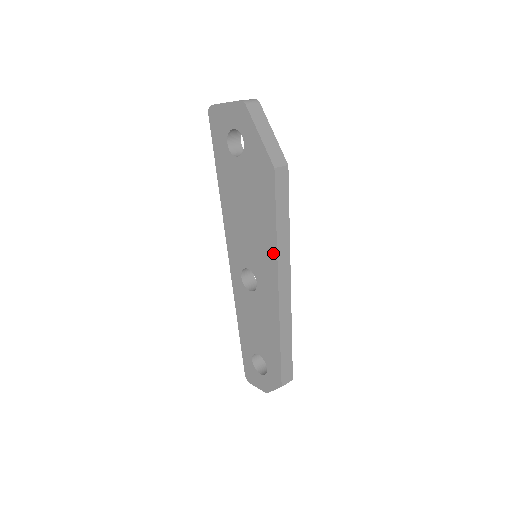
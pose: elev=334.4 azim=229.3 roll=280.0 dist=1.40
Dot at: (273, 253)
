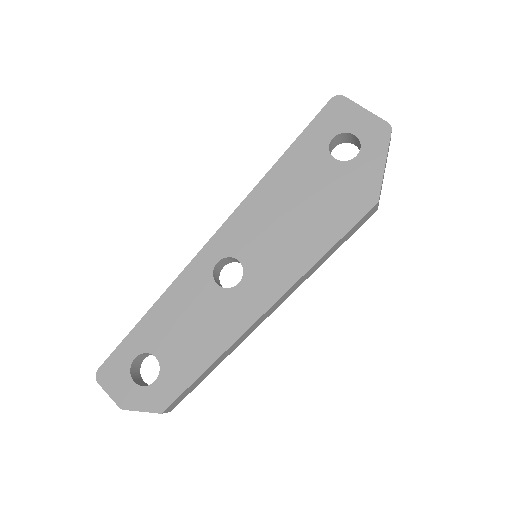
Dot at: (299, 270)
